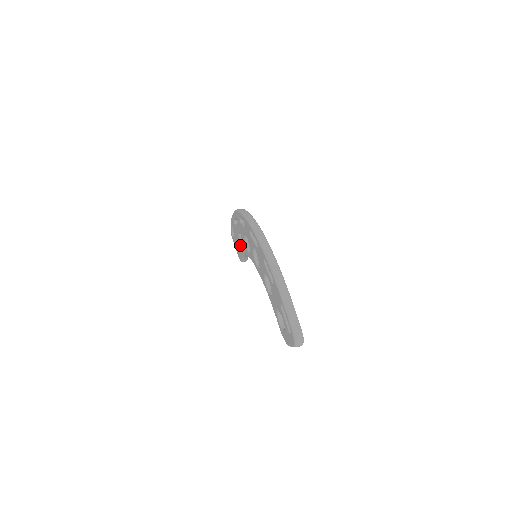
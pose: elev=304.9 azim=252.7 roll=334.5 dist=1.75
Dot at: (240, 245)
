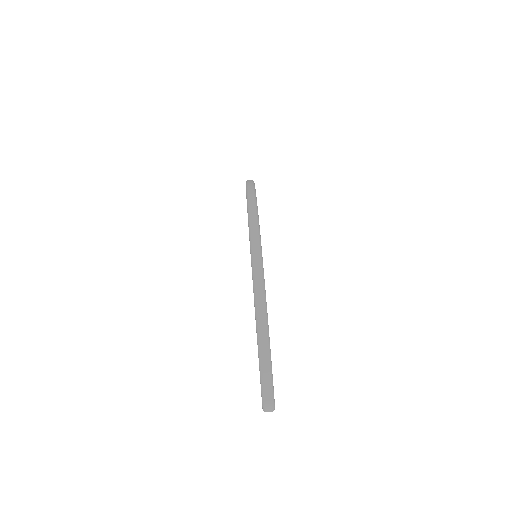
Dot at: occluded
